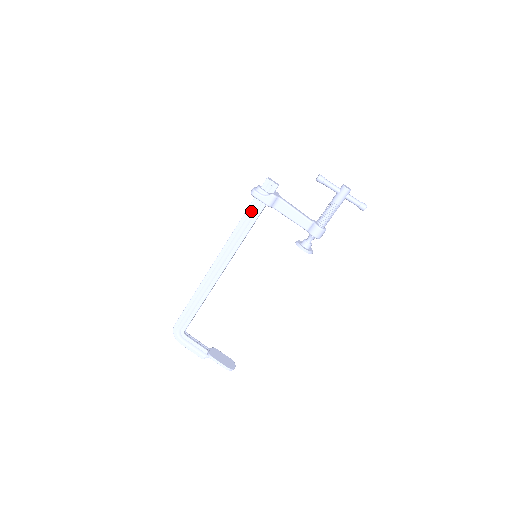
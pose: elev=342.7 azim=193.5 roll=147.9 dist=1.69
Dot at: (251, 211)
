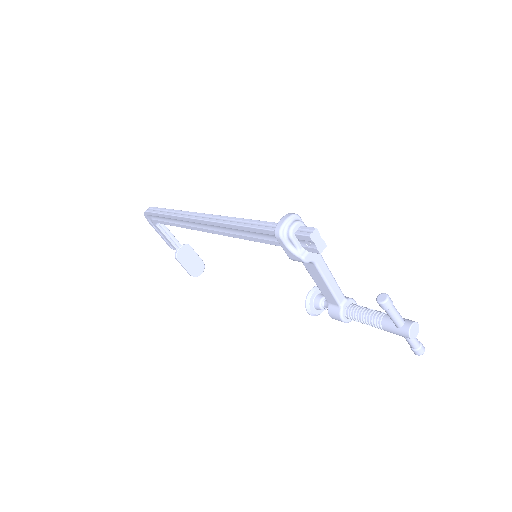
Dot at: (268, 234)
